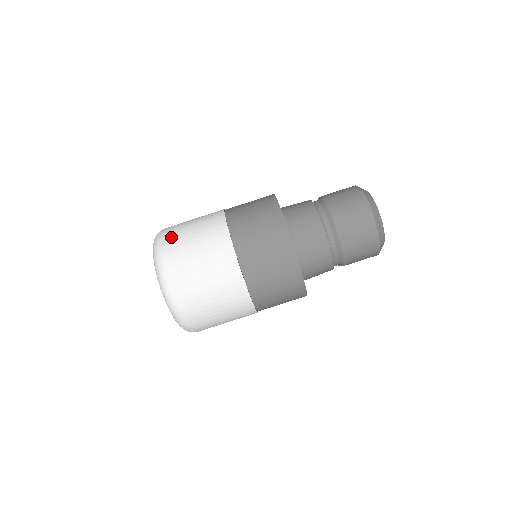
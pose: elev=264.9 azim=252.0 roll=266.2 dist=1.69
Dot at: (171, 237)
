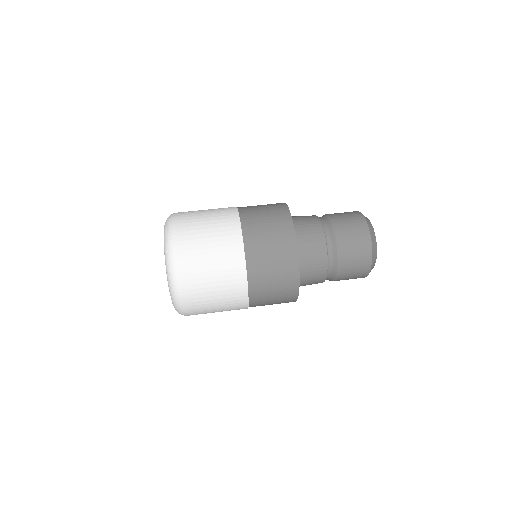
Dot at: (185, 217)
